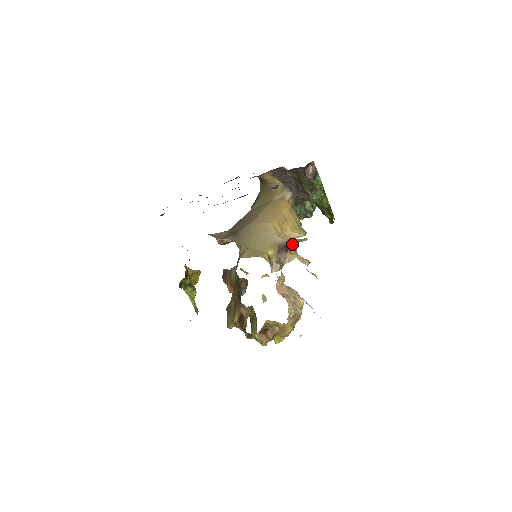
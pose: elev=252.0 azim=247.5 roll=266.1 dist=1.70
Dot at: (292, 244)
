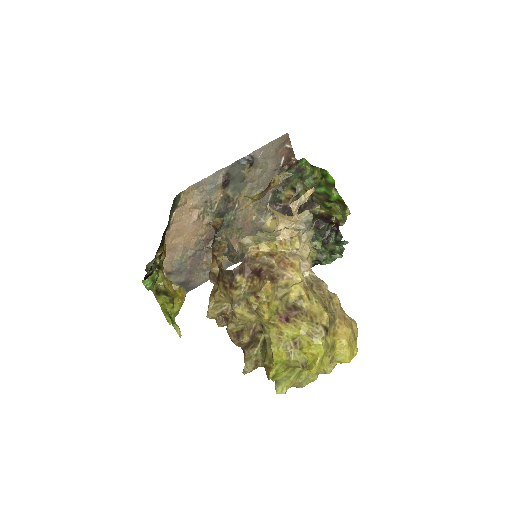
Dot at: (274, 178)
